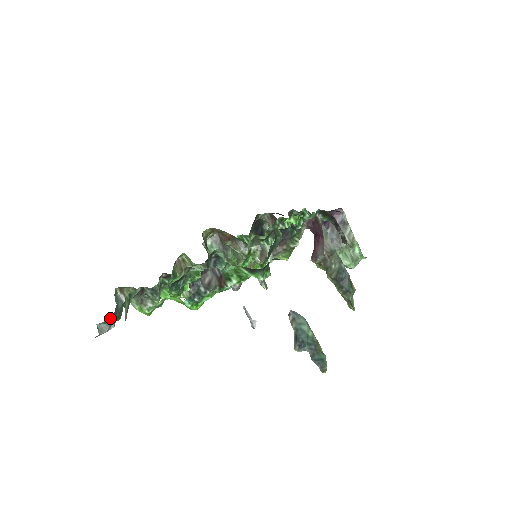
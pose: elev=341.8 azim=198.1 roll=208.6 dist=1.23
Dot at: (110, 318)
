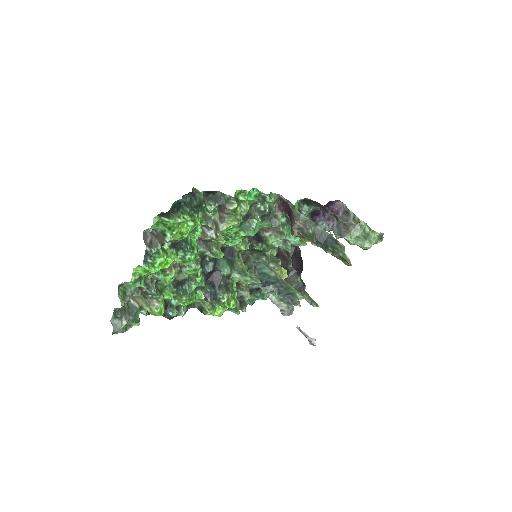
Dot at: (117, 312)
